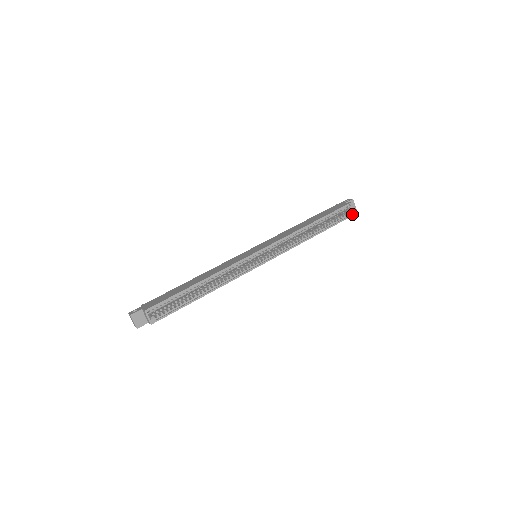
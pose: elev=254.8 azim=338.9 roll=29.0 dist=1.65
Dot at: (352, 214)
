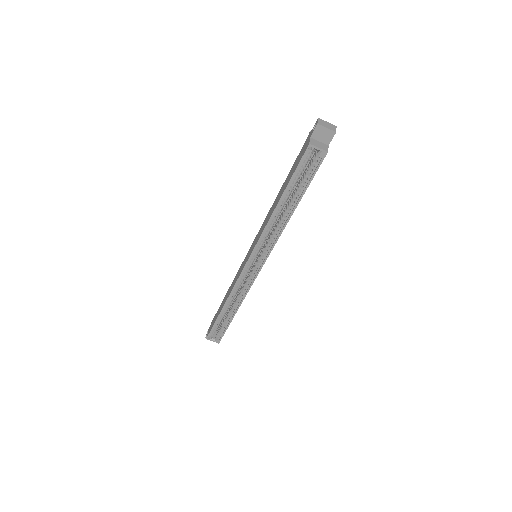
Dot at: (323, 155)
